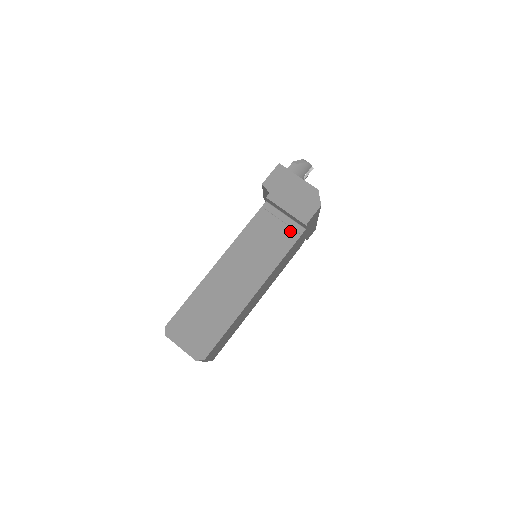
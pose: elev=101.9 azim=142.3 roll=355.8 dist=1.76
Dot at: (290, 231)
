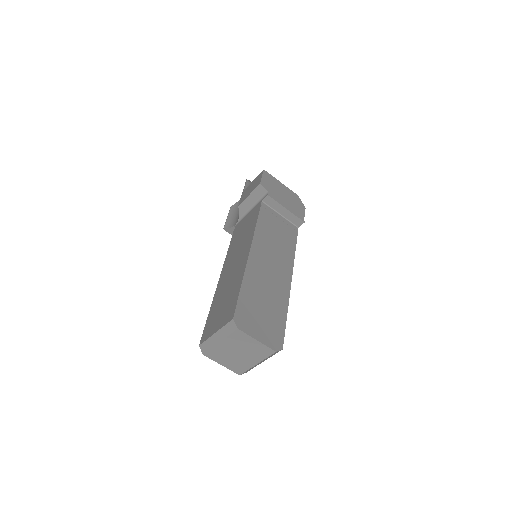
Dot at: (289, 228)
